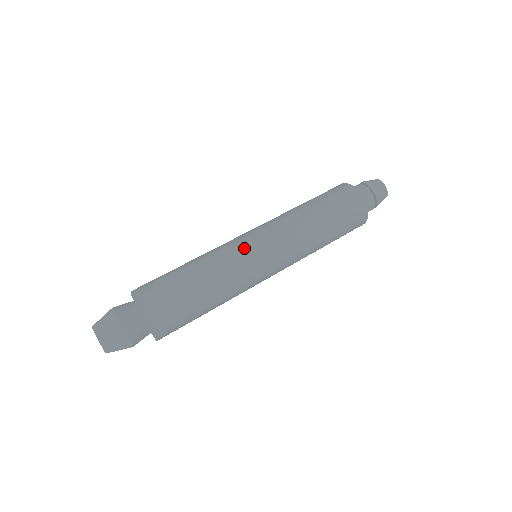
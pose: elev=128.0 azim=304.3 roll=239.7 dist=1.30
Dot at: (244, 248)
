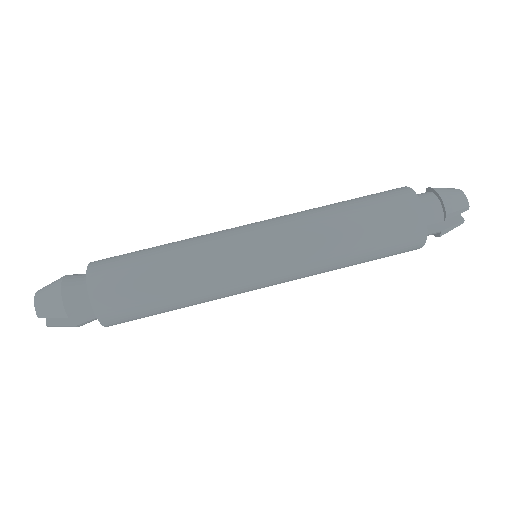
Dot at: (230, 231)
